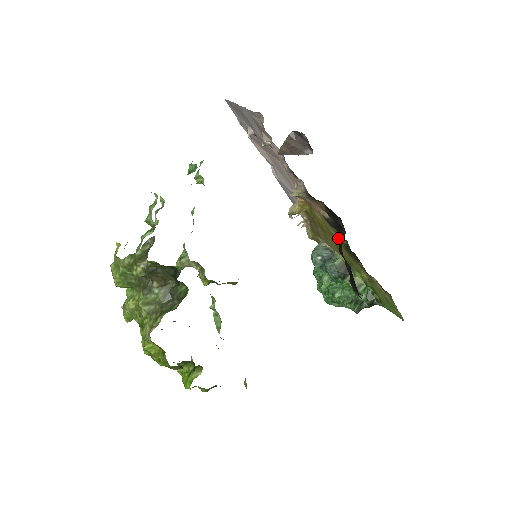
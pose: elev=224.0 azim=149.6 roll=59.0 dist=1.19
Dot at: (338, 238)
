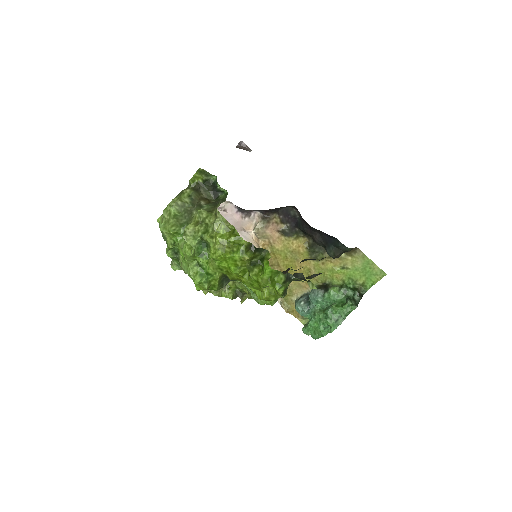
Dot at: (301, 249)
